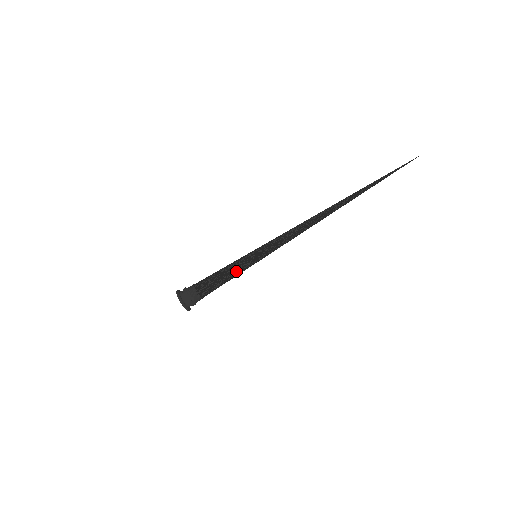
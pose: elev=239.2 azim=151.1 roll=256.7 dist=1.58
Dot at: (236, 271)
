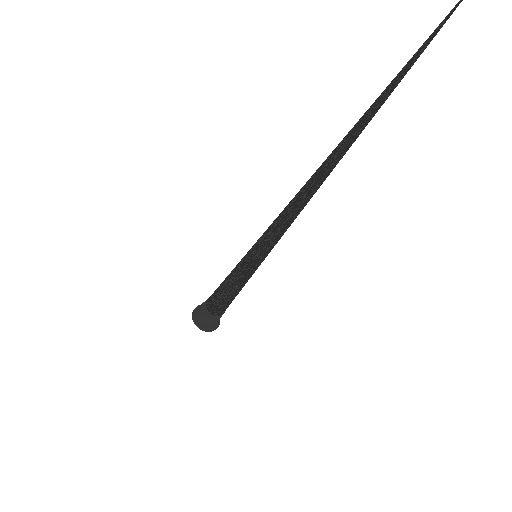
Dot at: (237, 282)
